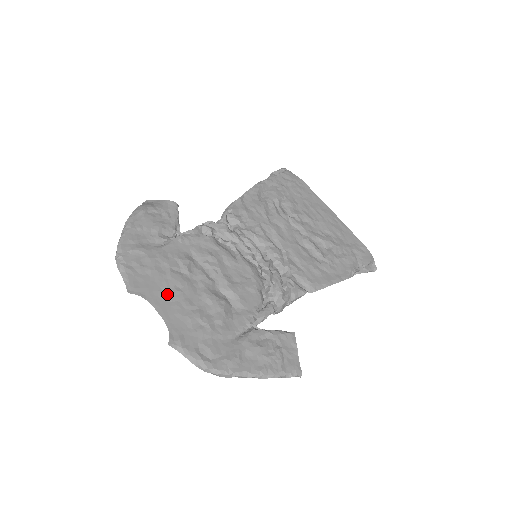
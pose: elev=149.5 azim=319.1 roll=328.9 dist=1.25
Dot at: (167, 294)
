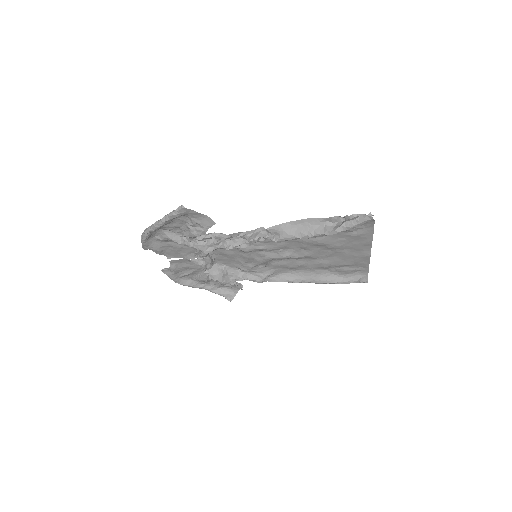
Dot at: (174, 261)
